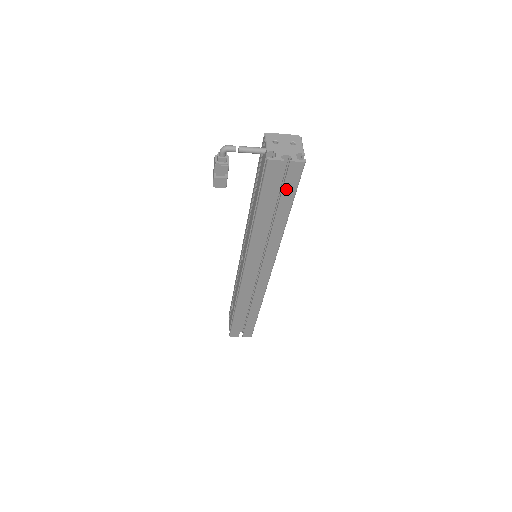
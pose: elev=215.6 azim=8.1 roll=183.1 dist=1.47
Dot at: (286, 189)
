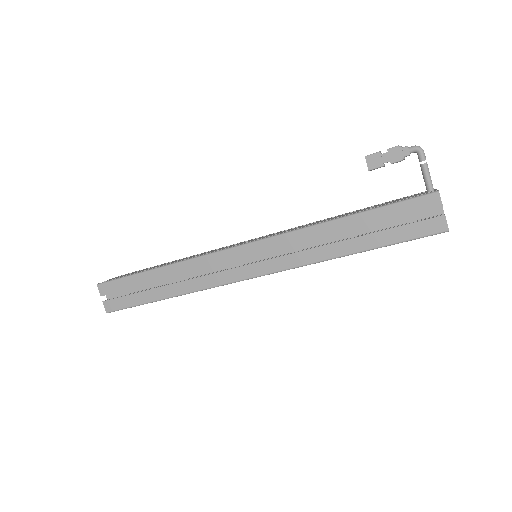
Dot at: (402, 230)
